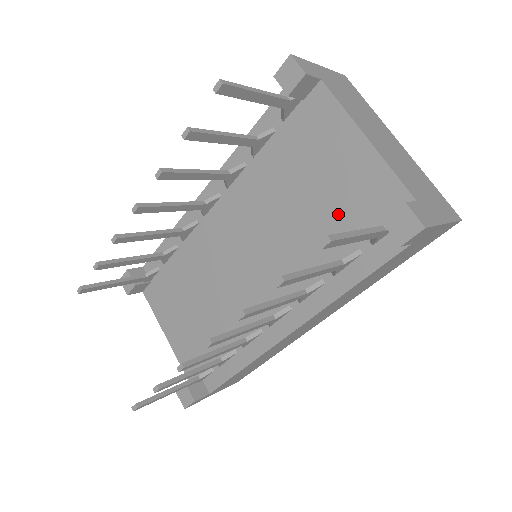
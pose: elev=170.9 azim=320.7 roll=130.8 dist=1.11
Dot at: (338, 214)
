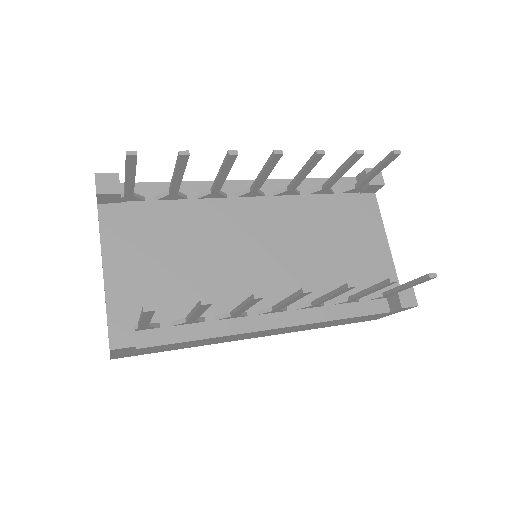
Dot at: (354, 269)
